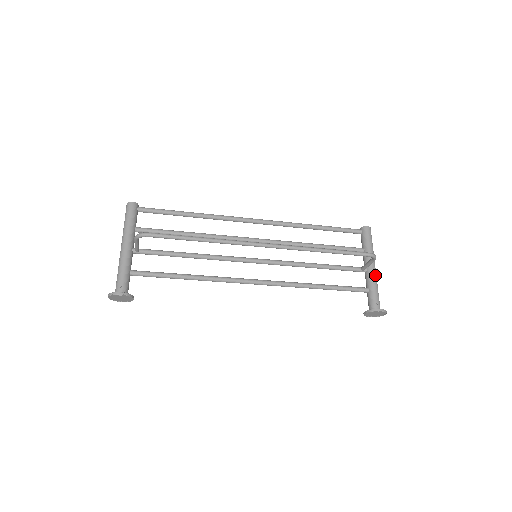
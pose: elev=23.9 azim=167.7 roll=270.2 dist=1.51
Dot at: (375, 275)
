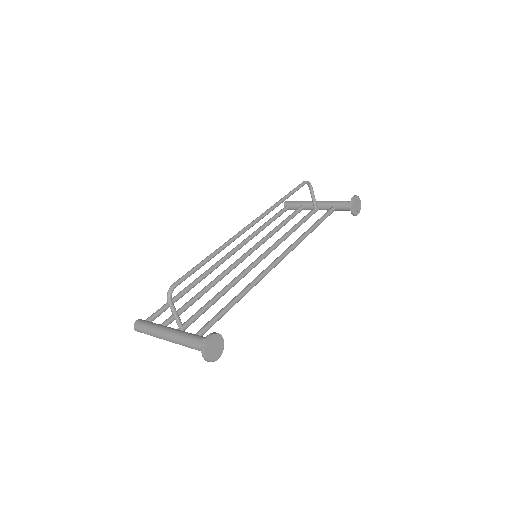
Dot at: (325, 201)
